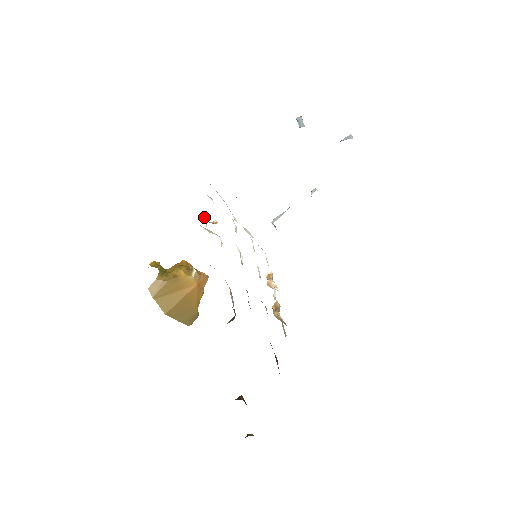
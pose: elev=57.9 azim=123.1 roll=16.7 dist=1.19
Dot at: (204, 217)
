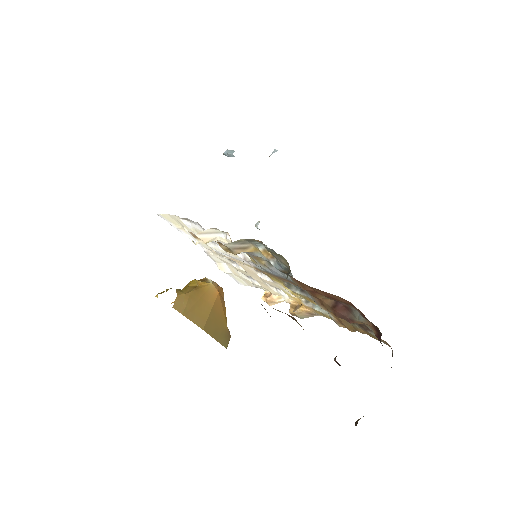
Dot at: occluded
